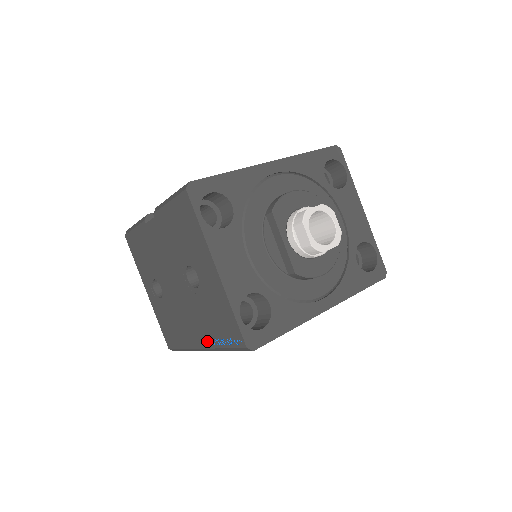
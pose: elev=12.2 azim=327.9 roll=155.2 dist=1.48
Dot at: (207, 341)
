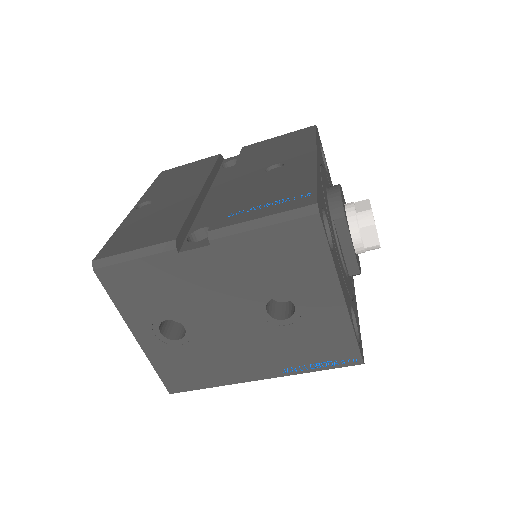
Dot at: (280, 370)
